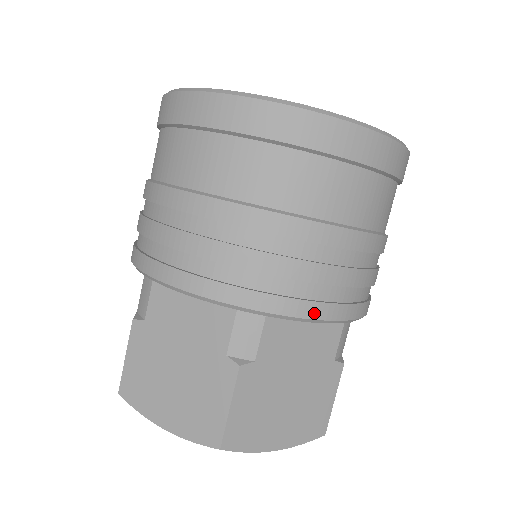
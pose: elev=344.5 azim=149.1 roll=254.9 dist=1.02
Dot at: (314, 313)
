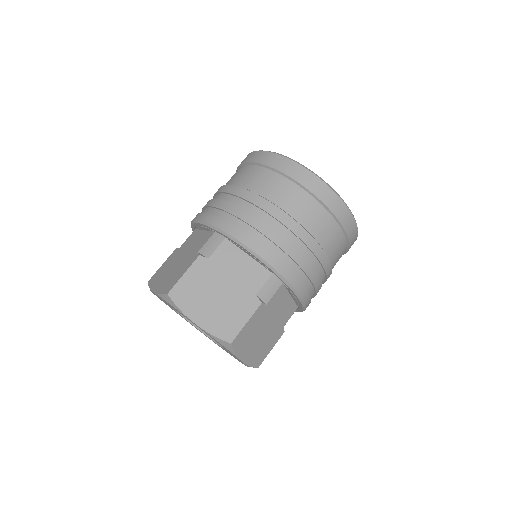
Dot at: (302, 293)
